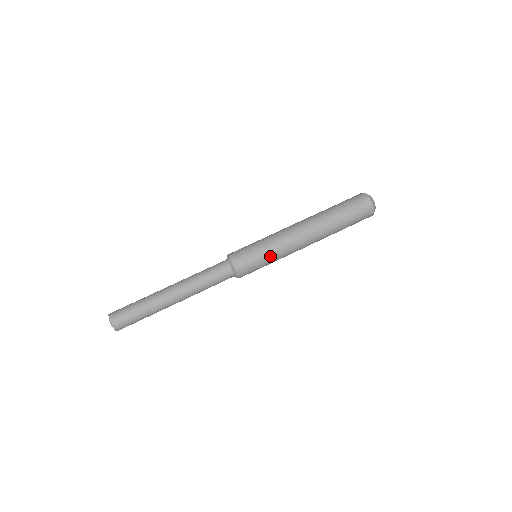
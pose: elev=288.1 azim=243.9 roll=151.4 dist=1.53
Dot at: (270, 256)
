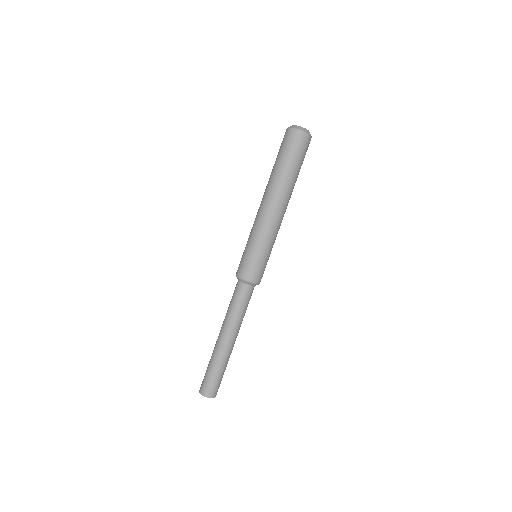
Dot at: (269, 250)
